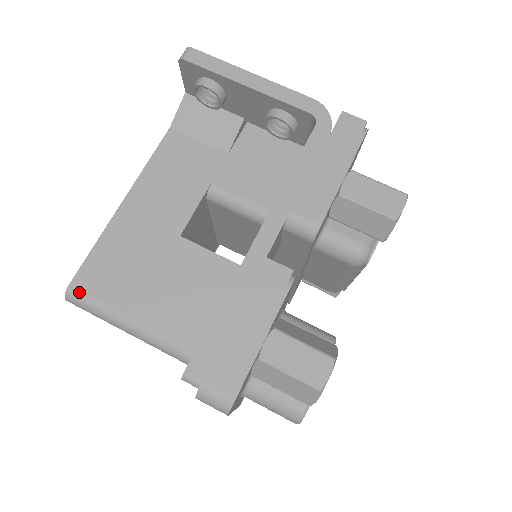
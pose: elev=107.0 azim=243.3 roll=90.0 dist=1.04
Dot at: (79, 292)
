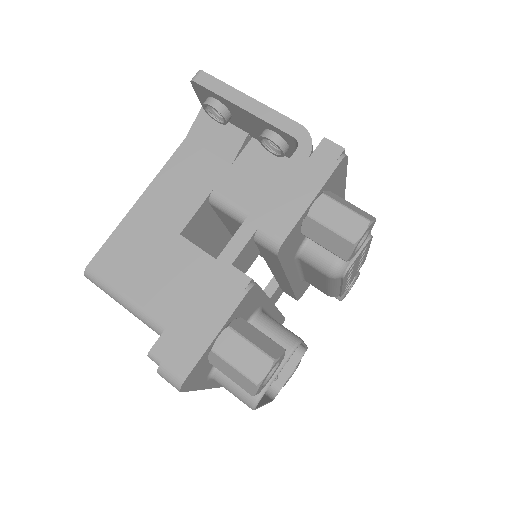
Dot at: (94, 272)
